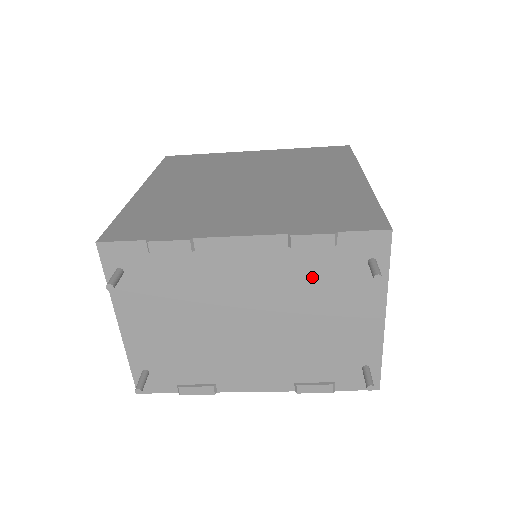
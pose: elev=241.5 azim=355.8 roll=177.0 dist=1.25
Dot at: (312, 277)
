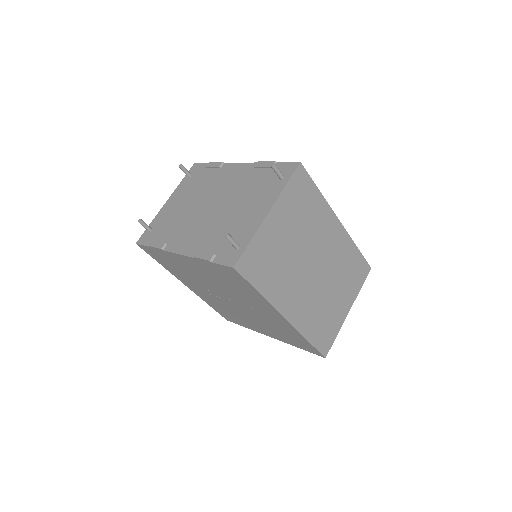
Dot at: (253, 184)
